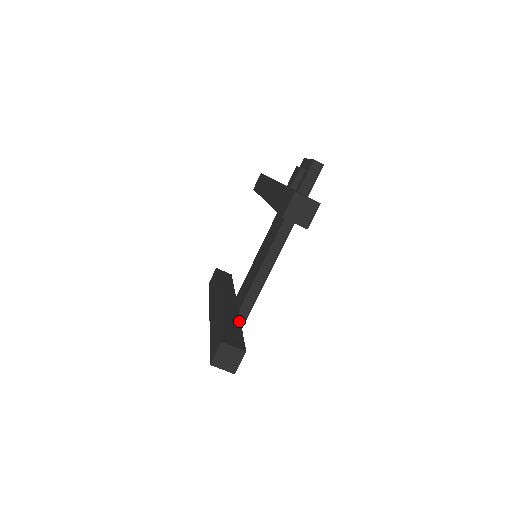
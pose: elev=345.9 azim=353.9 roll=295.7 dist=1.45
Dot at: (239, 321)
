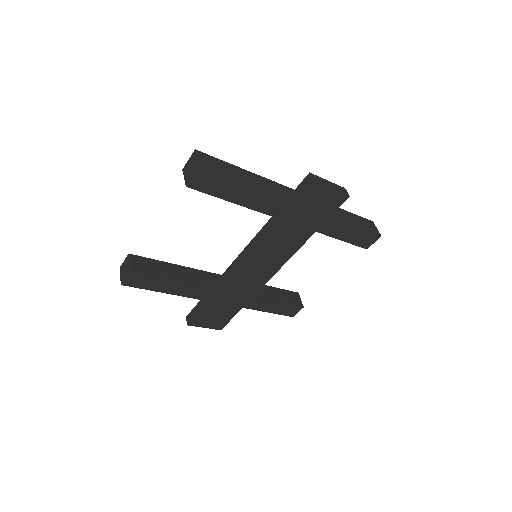
Dot at: (189, 282)
